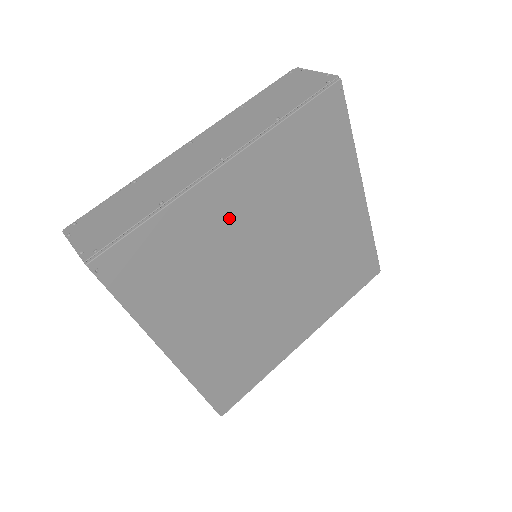
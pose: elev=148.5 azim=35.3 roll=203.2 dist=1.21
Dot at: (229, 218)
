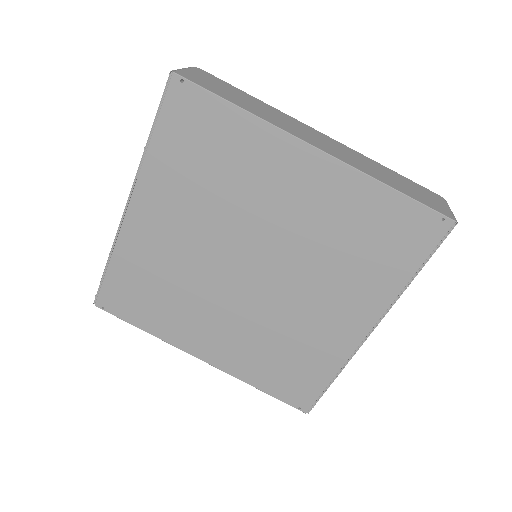
Dot at: (165, 243)
